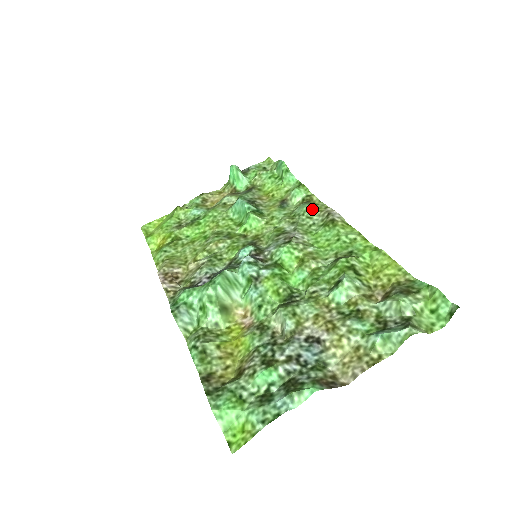
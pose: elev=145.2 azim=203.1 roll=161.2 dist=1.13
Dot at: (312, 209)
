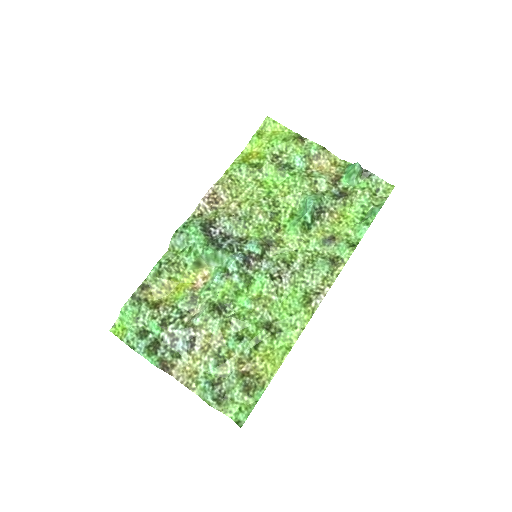
Dot at: (322, 275)
